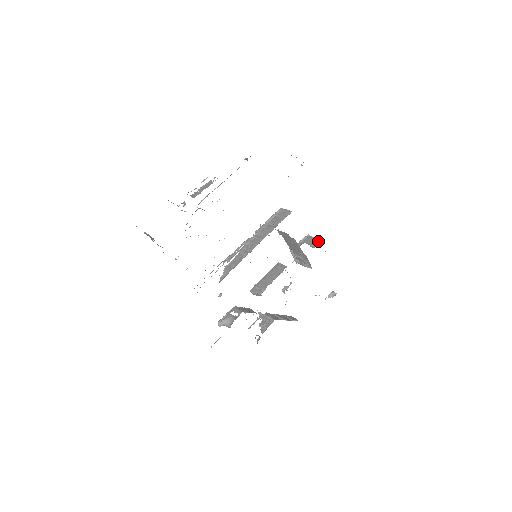
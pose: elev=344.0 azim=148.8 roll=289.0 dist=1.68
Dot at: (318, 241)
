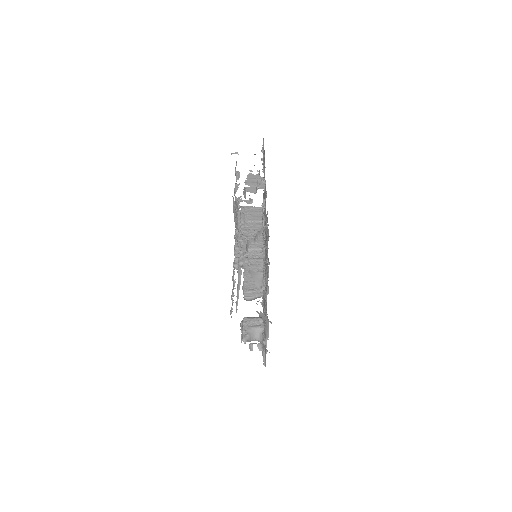
Dot at: occluded
